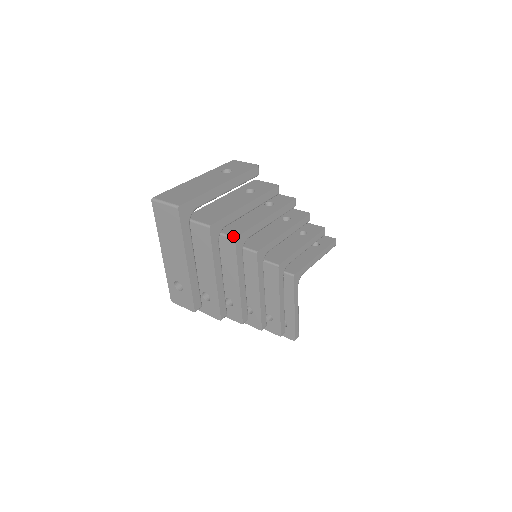
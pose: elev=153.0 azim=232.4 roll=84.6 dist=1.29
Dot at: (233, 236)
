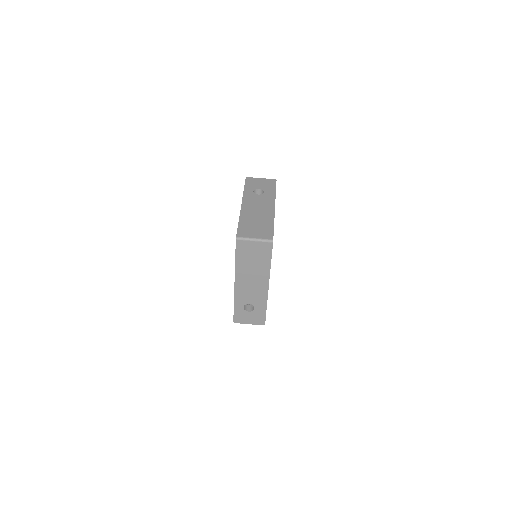
Dot at: occluded
